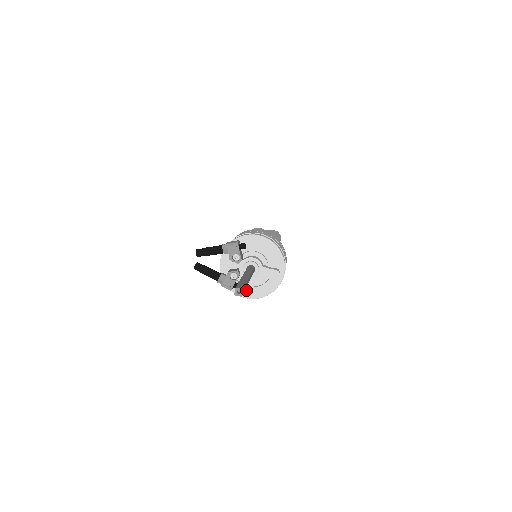
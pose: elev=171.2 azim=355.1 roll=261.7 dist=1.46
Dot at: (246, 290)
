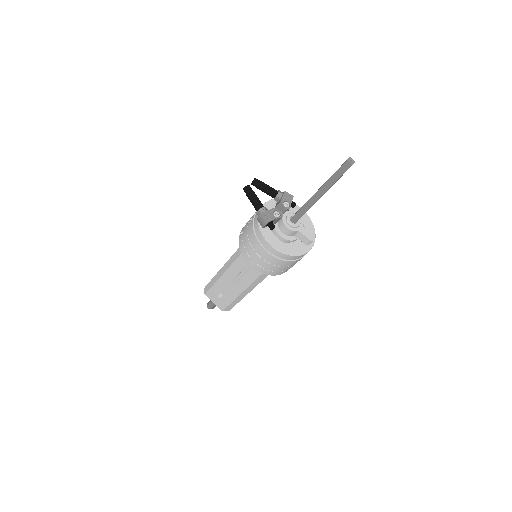
Dot at: (273, 238)
